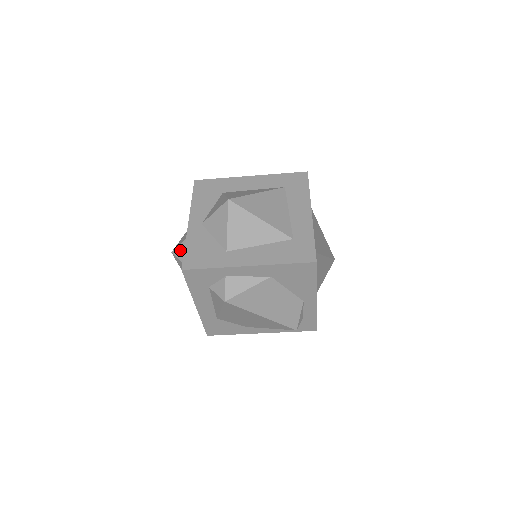
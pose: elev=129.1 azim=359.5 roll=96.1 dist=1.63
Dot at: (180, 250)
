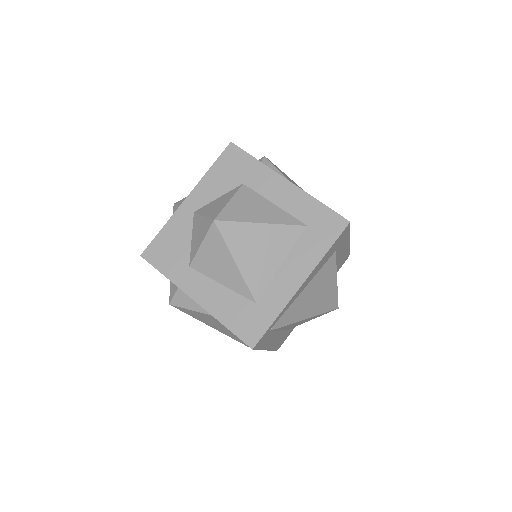
Dot at: occluded
